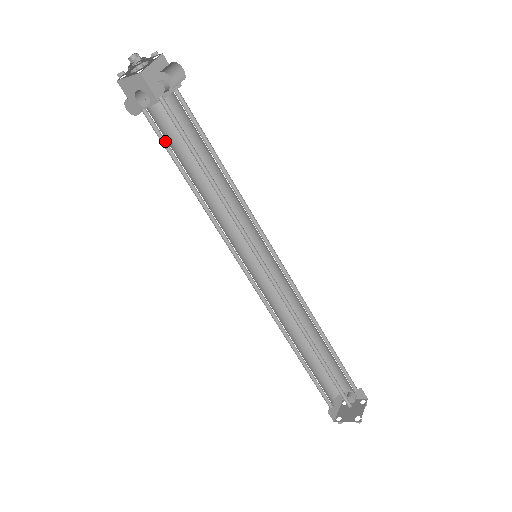
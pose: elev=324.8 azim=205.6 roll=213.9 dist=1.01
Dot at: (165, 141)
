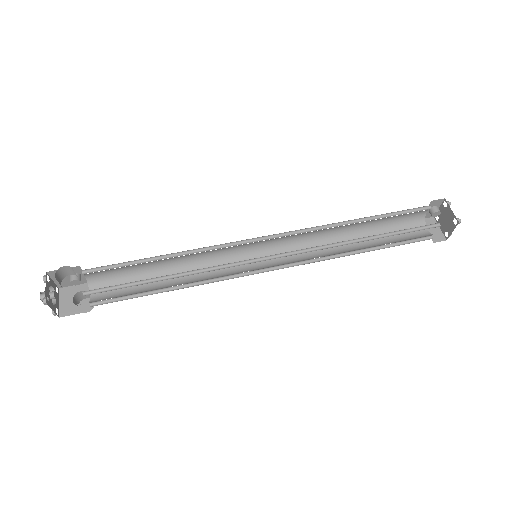
Dot at: (123, 297)
